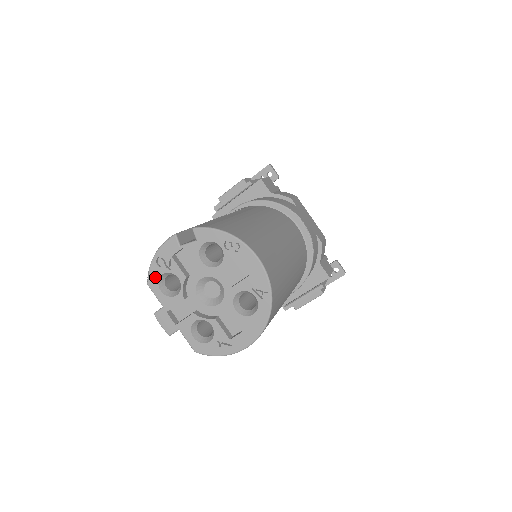
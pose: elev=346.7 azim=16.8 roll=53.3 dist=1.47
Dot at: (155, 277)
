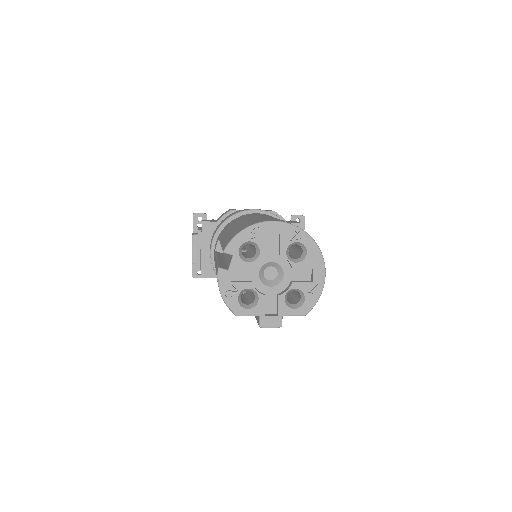
Dot at: (236, 306)
